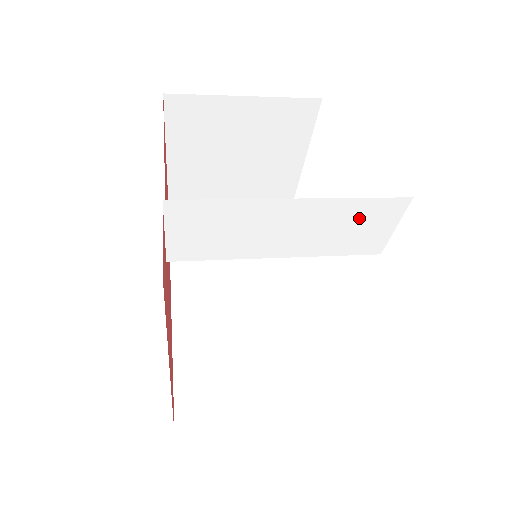
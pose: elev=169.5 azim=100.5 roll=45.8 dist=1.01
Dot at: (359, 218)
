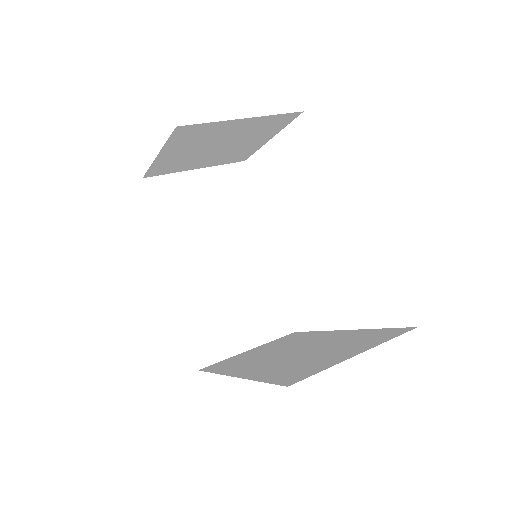
Dot at: occluded
